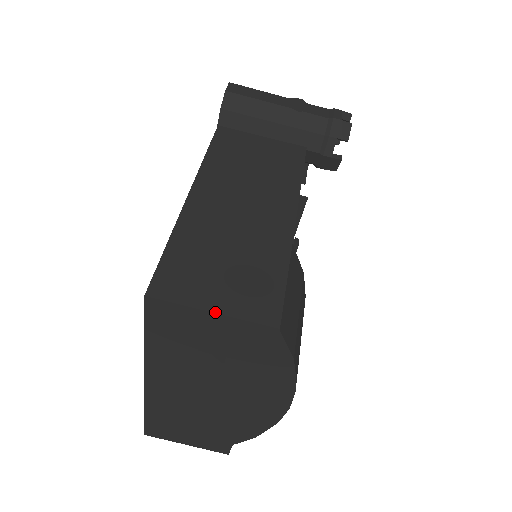
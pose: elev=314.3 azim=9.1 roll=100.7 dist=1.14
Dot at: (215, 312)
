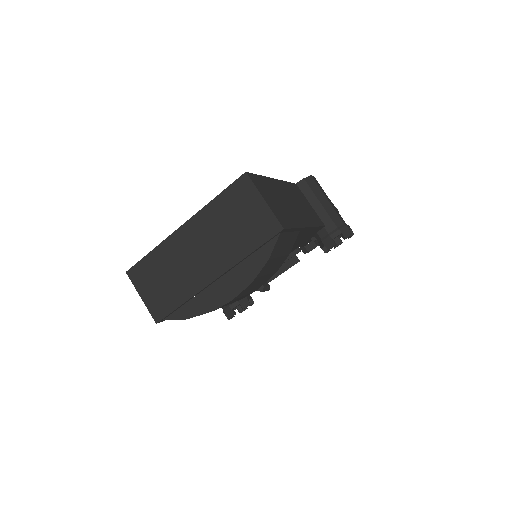
Dot at: (266, 201)
